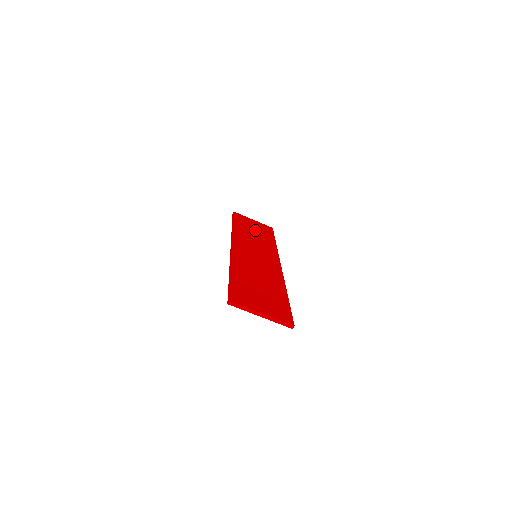
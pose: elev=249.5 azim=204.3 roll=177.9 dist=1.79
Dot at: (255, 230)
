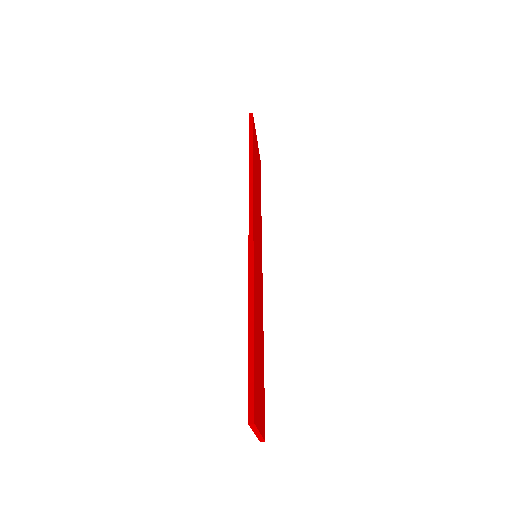
Dot at: occluded
